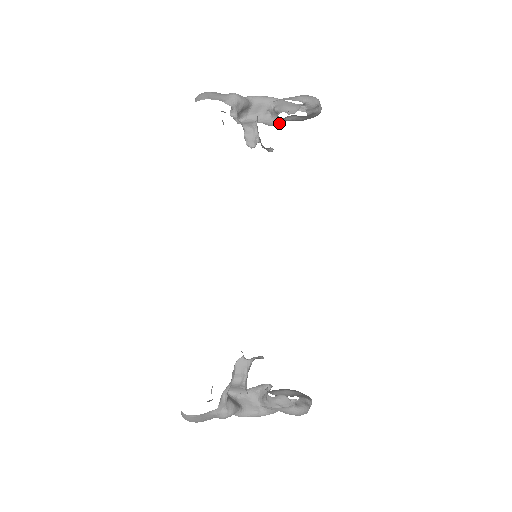
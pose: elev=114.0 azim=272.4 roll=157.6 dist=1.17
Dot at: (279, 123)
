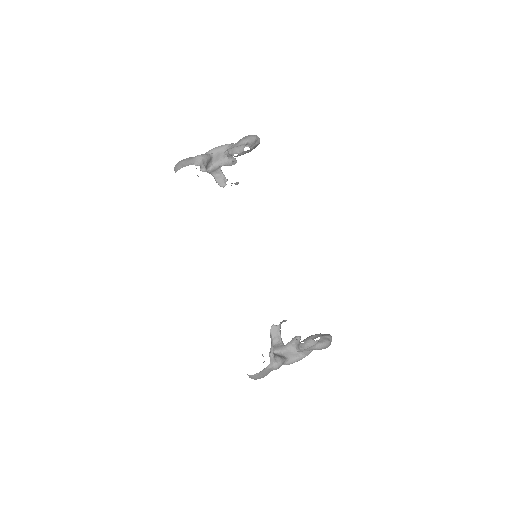
Dot at: (235, 161)
